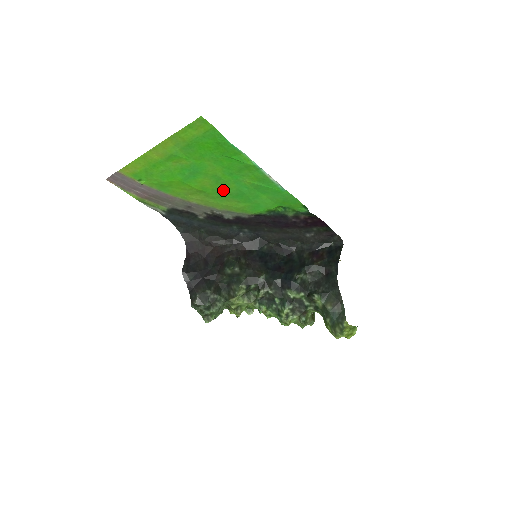
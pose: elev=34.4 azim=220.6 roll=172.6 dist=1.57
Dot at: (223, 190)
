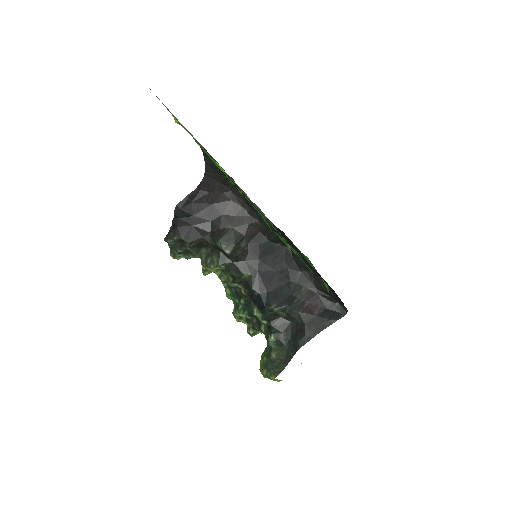
Dot at: occluded
